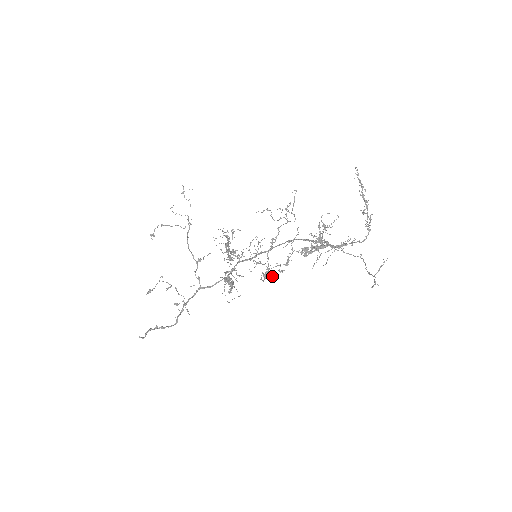
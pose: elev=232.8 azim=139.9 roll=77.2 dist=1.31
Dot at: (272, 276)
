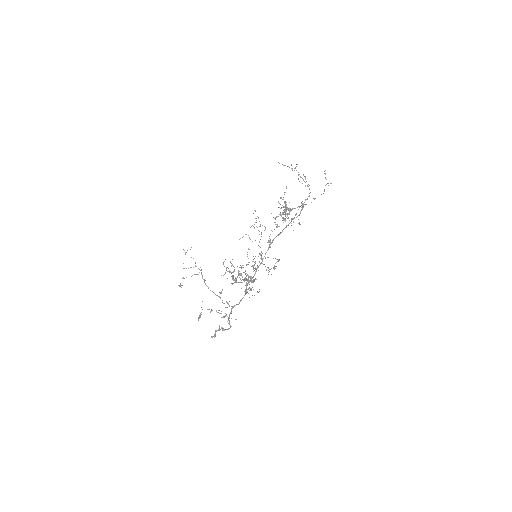
Dot at: occluded
